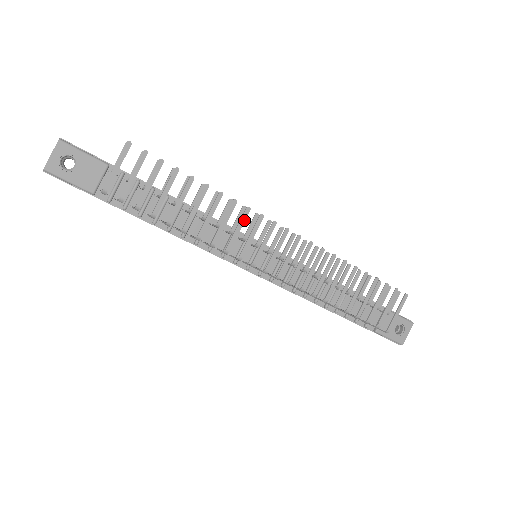
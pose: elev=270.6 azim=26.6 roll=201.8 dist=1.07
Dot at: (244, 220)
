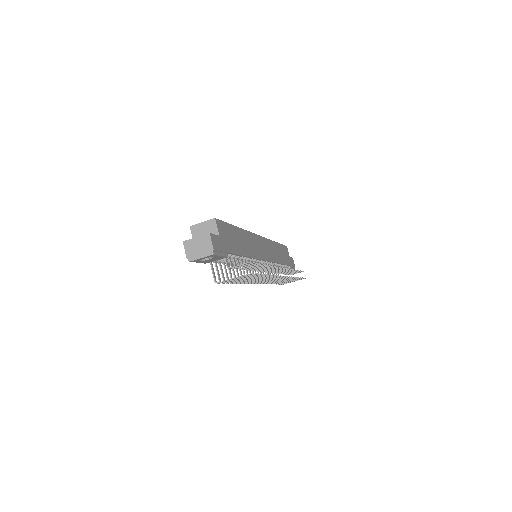
Dot at: occluded
